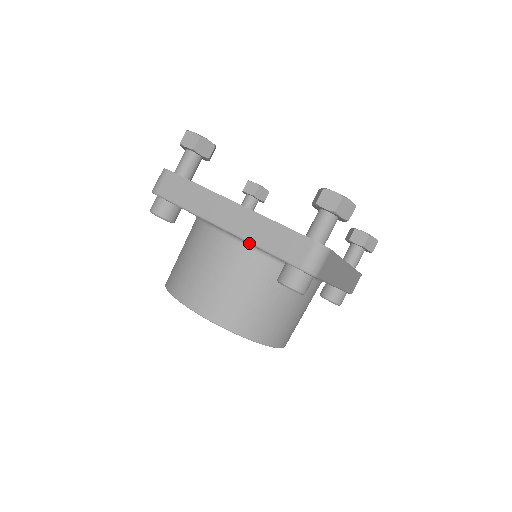
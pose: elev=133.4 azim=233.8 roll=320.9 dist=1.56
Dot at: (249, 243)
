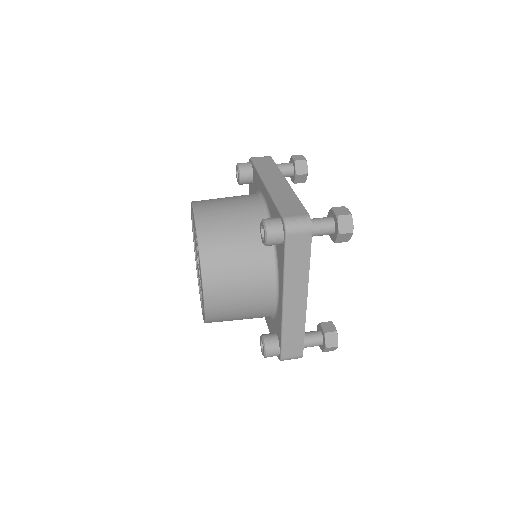
Dot at: (271, 196)
